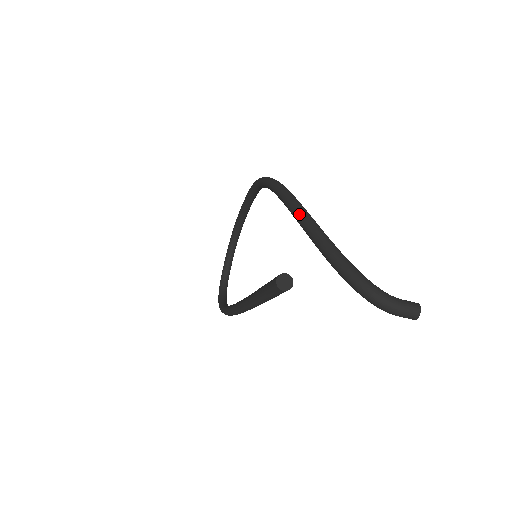
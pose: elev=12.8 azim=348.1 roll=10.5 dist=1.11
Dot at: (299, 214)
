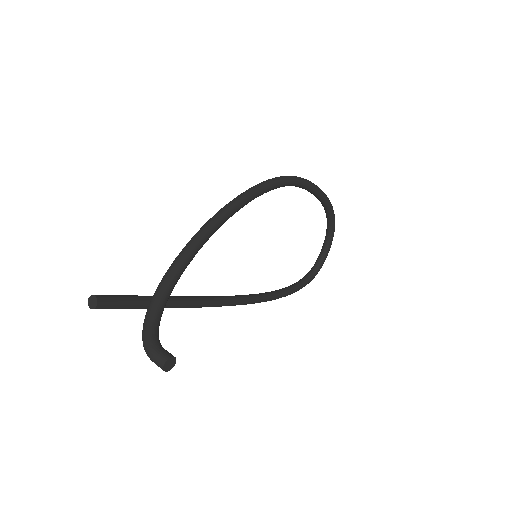
Dot at: (193, 236)
